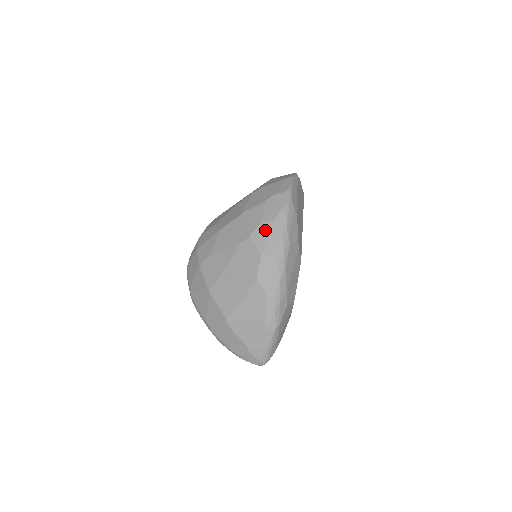
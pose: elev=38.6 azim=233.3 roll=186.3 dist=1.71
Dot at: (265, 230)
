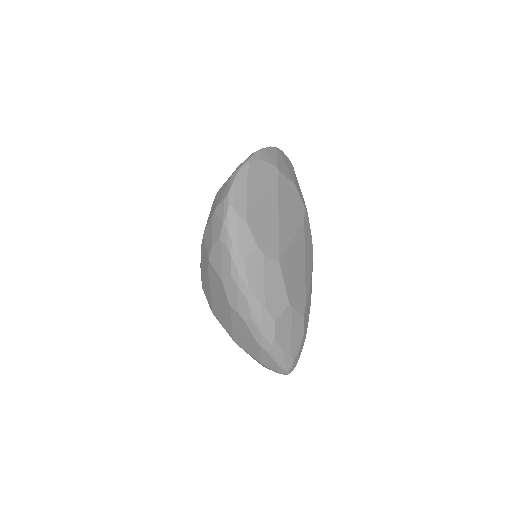
Dot at: (216, 252)
